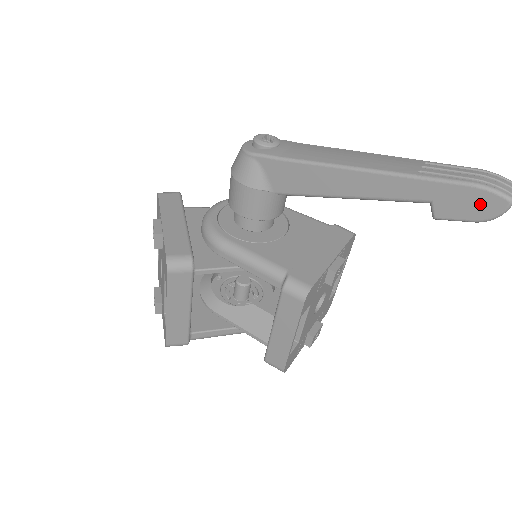
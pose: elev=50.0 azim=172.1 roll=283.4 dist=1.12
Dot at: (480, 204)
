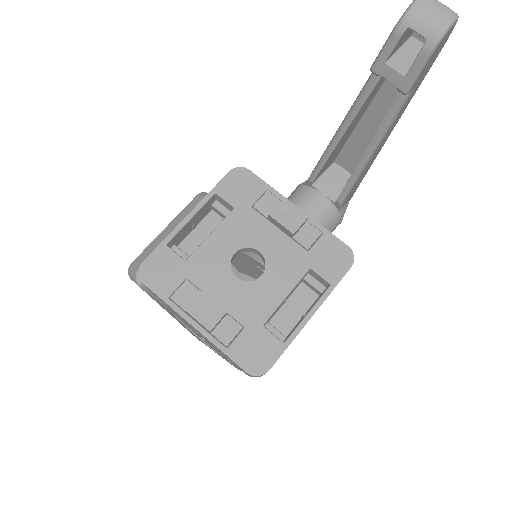
Dot at: occluded
